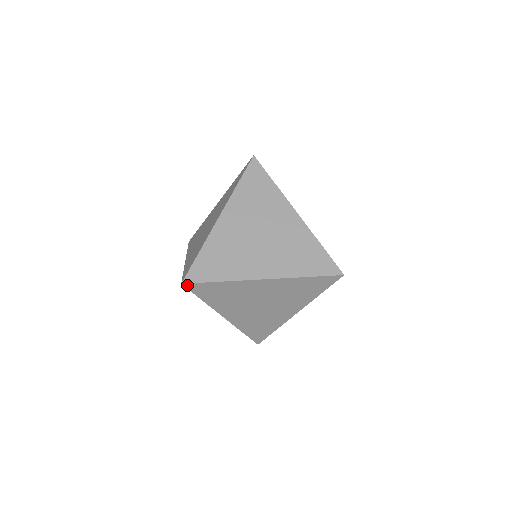
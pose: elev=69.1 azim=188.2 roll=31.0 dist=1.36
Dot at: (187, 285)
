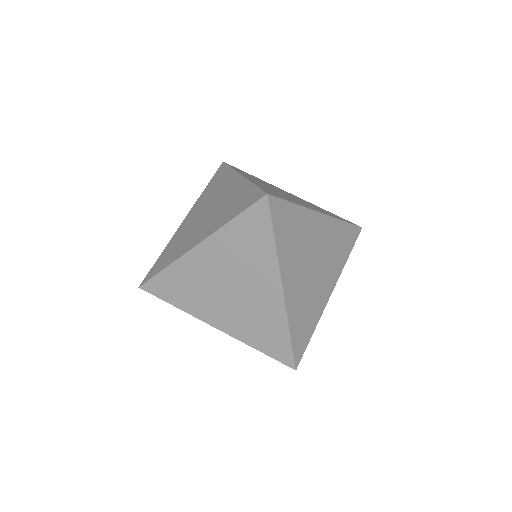
Dot at: (144, 287)
